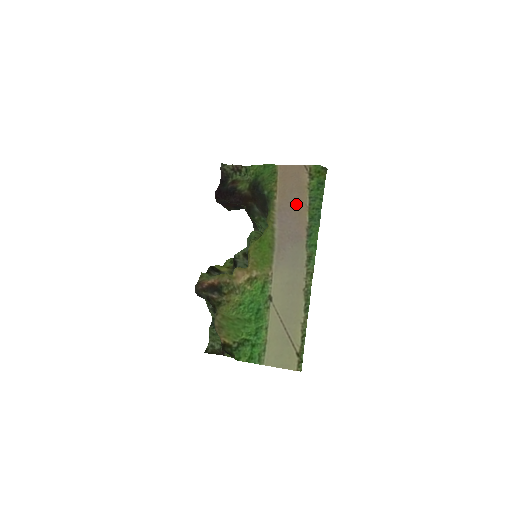
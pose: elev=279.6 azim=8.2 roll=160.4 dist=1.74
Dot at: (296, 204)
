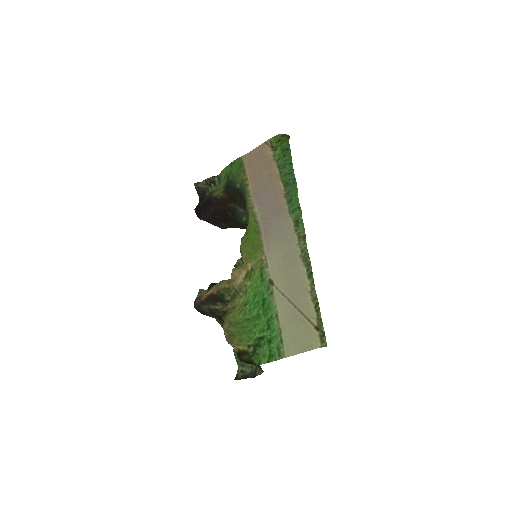
Dot at: (268, 180)
